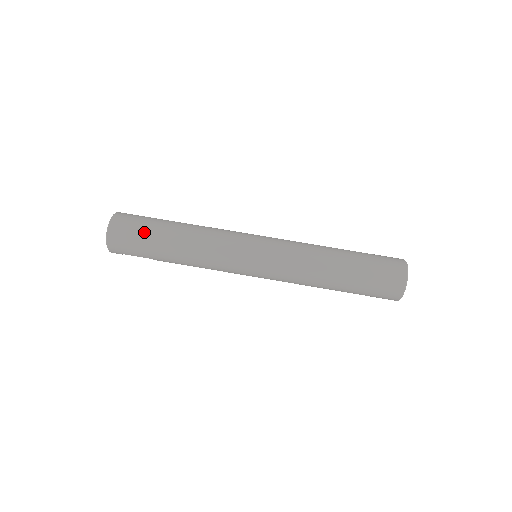
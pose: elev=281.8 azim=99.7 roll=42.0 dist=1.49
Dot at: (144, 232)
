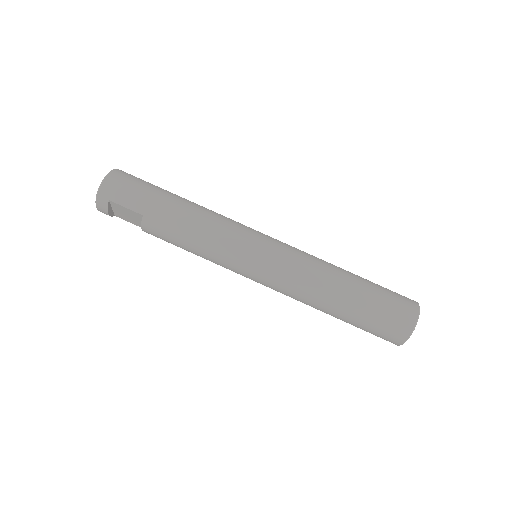
Dot at: (151, 185)
